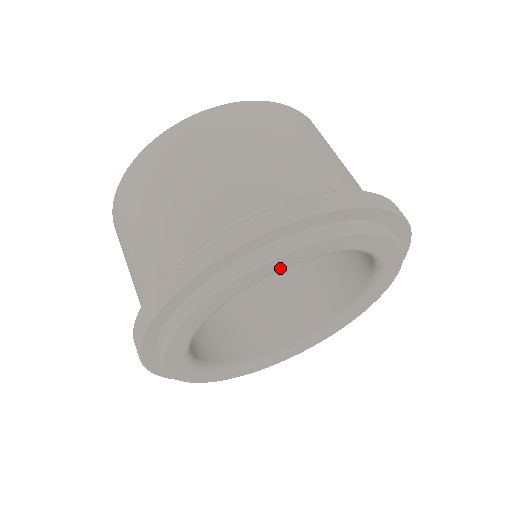
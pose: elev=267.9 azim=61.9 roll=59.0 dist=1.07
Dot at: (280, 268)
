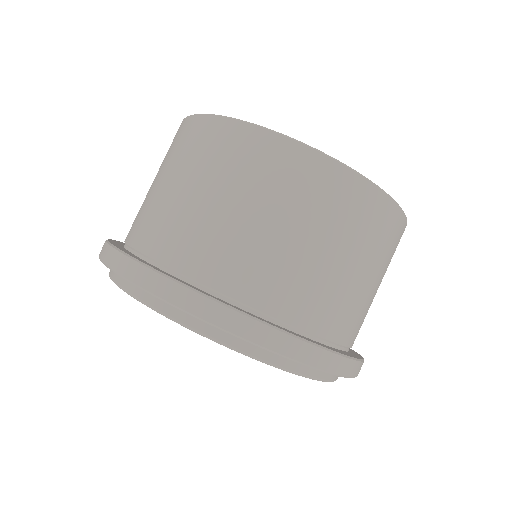
Dot at: occluded
